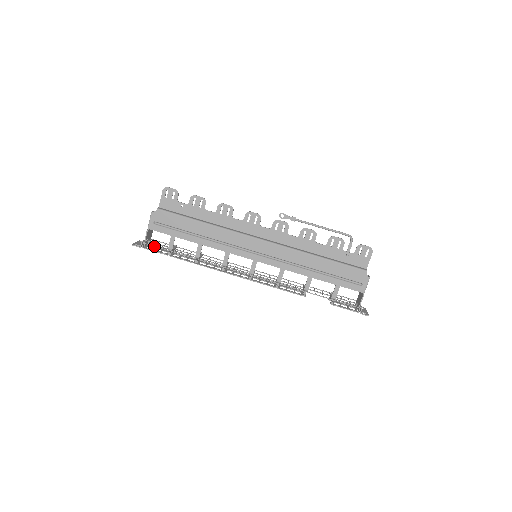
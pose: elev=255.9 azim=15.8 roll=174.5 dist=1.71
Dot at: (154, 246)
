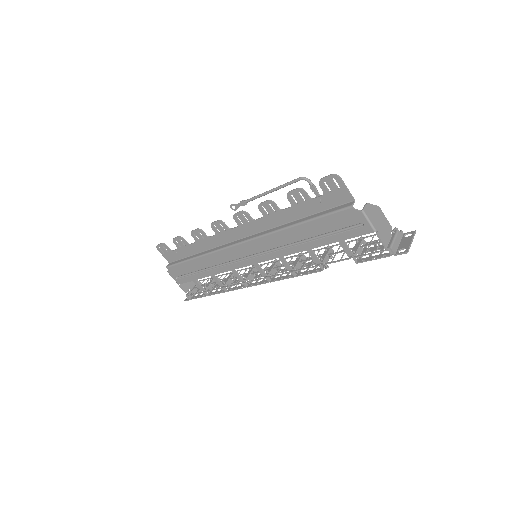
Dot at: (194, 294)
